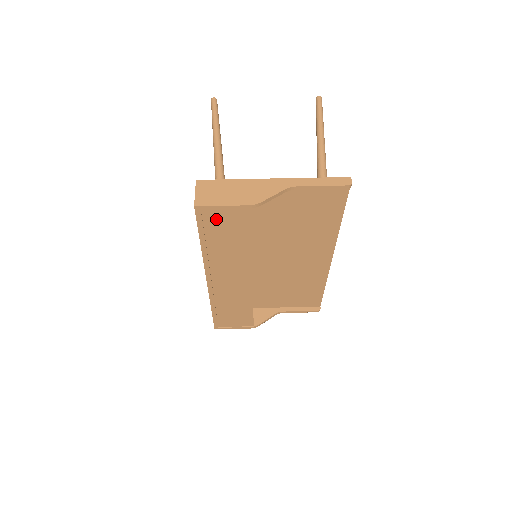
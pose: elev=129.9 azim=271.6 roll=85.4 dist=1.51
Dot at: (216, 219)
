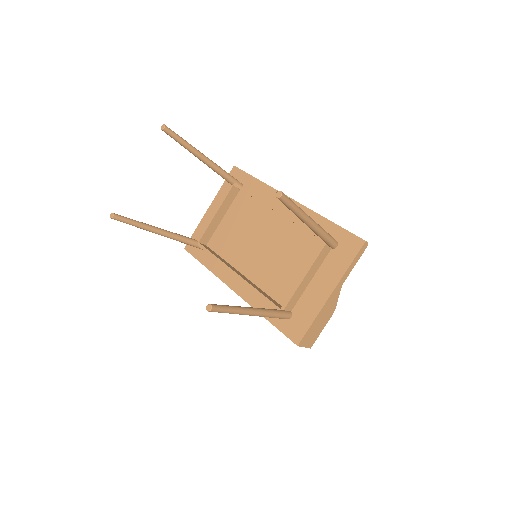
Dot at: occluded
